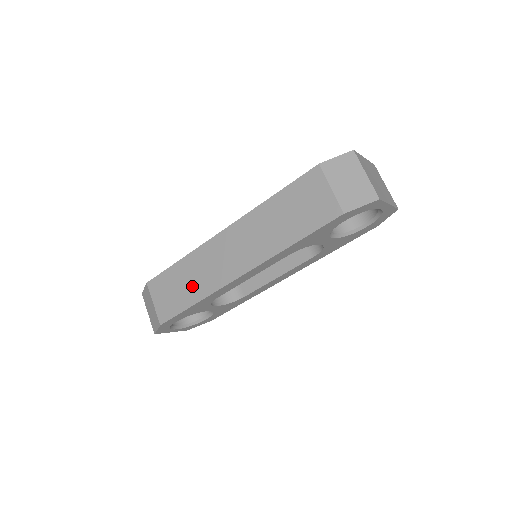
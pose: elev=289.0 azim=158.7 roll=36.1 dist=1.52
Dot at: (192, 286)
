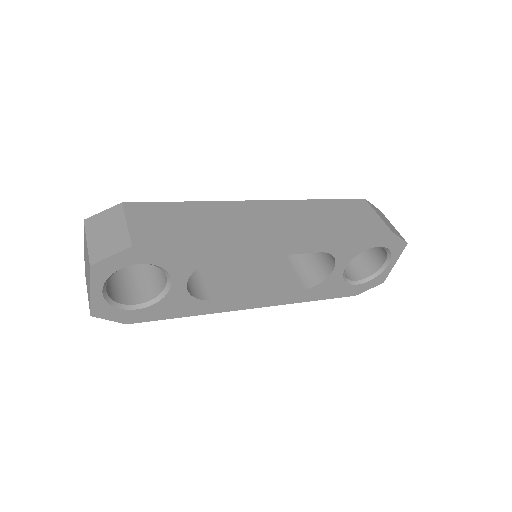
Dot at: (205, 226)
